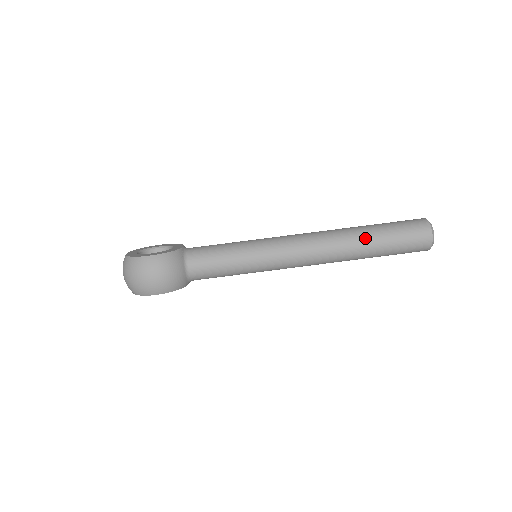
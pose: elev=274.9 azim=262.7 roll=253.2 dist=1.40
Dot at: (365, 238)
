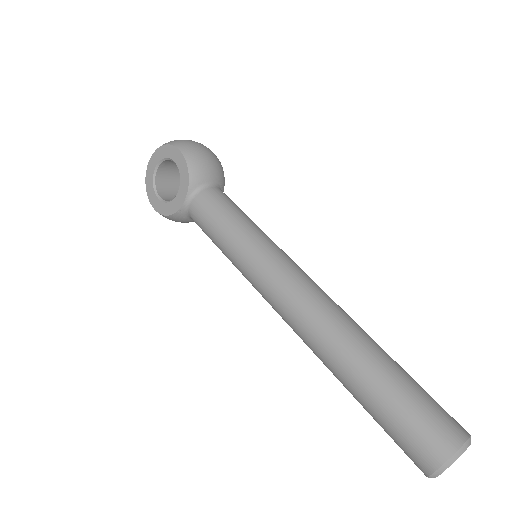
Dot at: occluded
